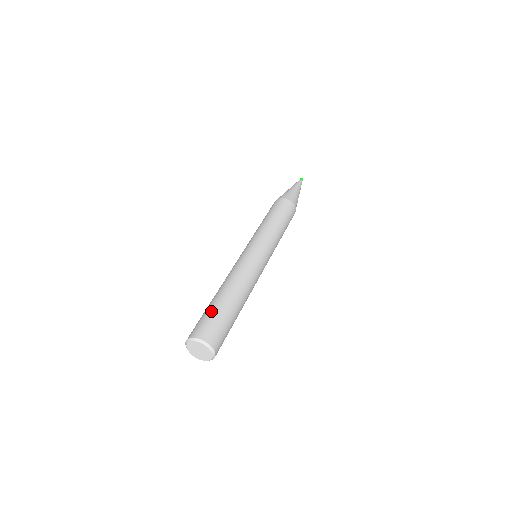
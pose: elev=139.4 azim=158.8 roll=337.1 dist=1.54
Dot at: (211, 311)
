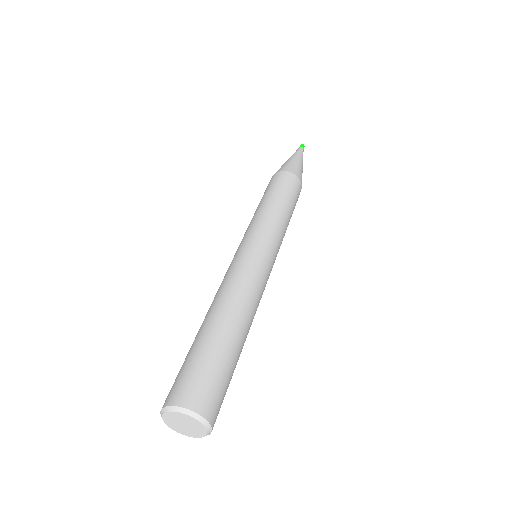
Dot at: (223, 363)
